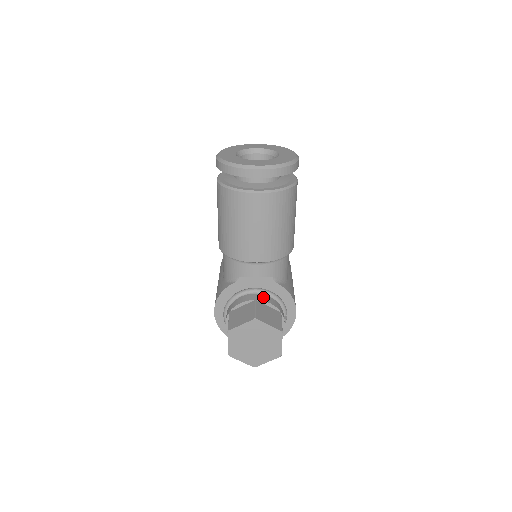
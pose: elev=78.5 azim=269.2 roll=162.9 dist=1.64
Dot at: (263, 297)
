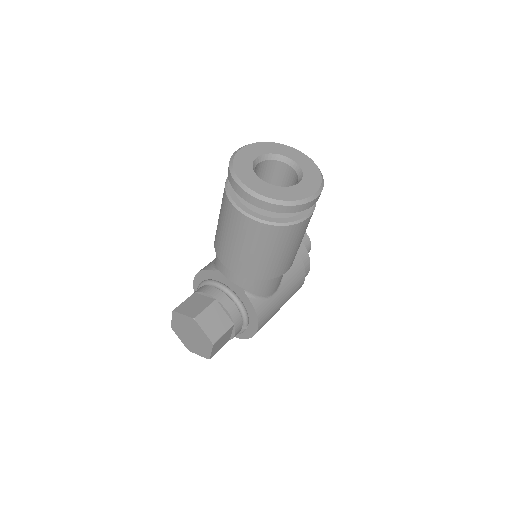
Dot at: (226, 301)
